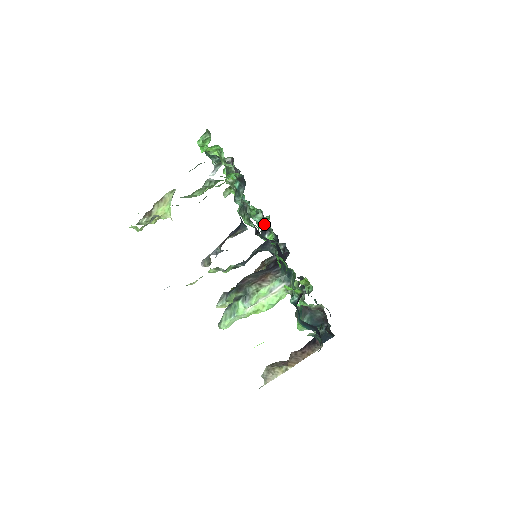
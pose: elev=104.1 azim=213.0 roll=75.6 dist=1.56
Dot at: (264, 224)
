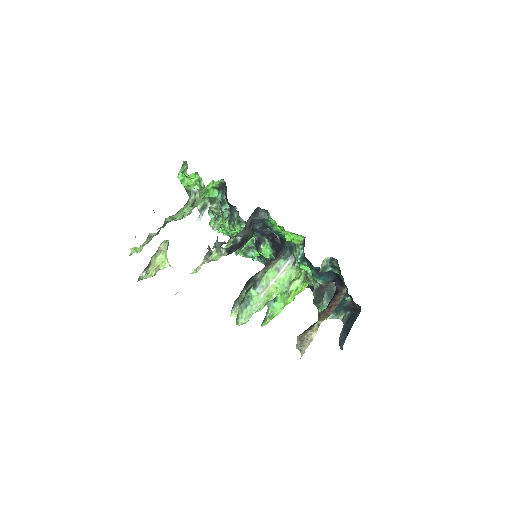
Dot at: occluded
